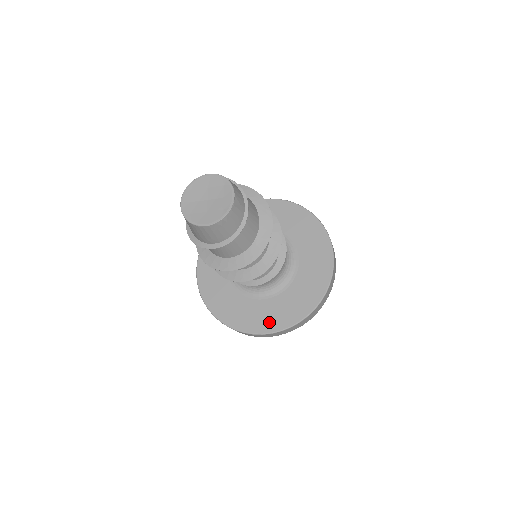
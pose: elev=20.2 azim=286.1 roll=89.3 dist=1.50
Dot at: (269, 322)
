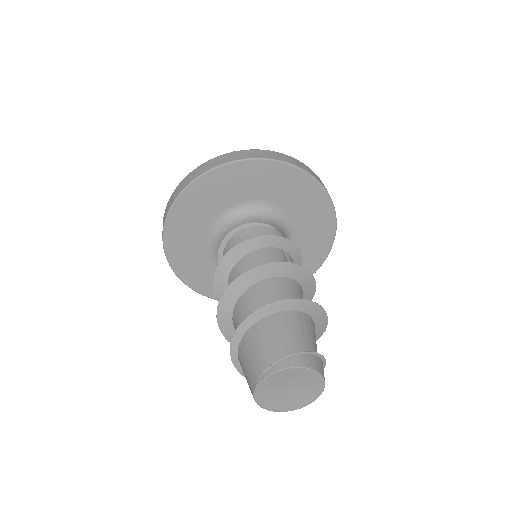
Dot at: occluded
